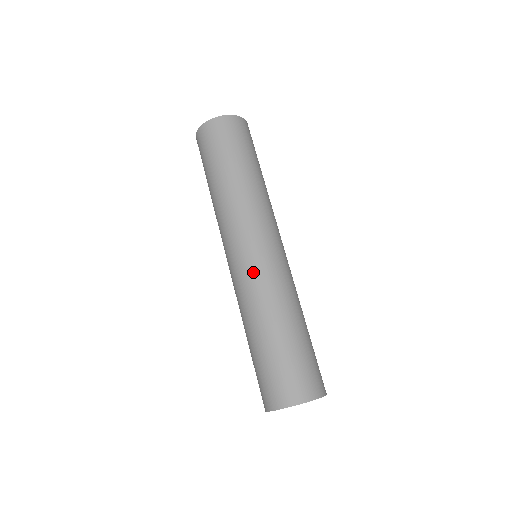
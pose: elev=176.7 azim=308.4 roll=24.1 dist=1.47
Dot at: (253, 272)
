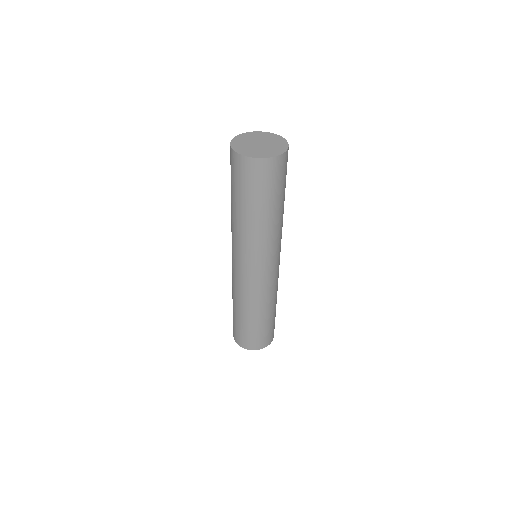
Dot at: (266, 285)
